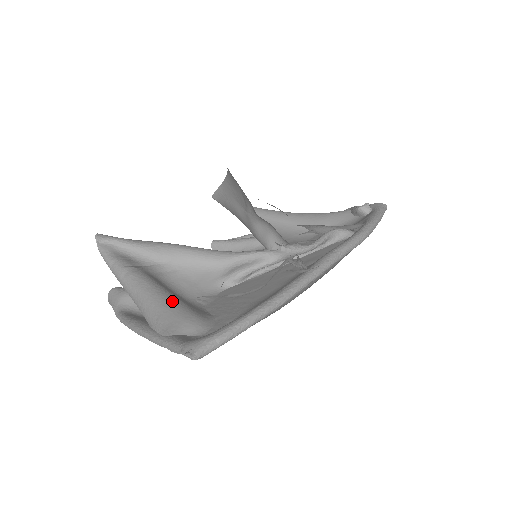
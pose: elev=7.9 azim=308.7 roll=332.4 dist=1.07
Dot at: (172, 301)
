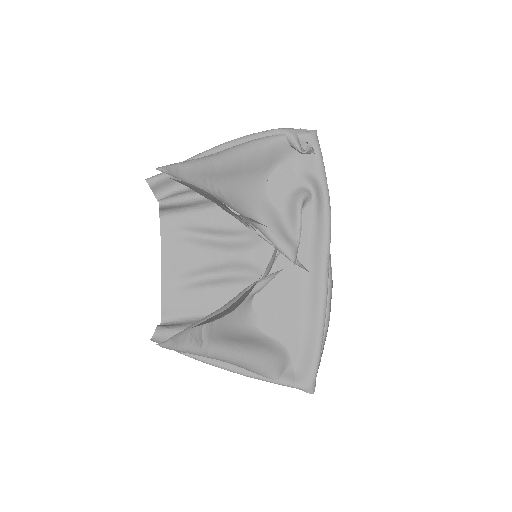
Dot at: (261, 357)
